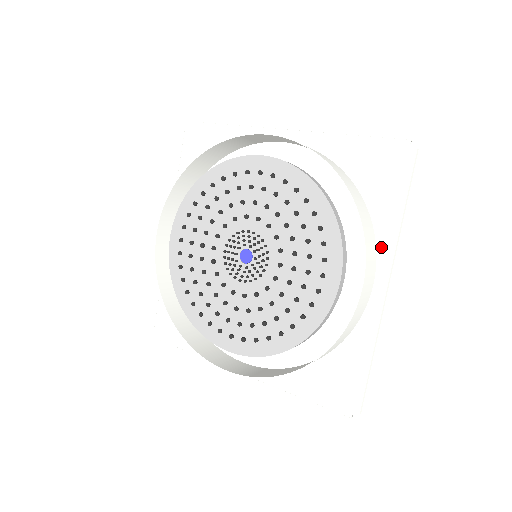
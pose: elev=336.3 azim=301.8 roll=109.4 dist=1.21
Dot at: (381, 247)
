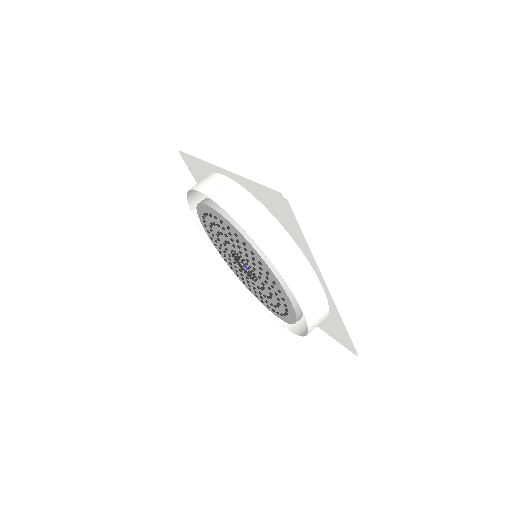
Dot at: (311, 264)
